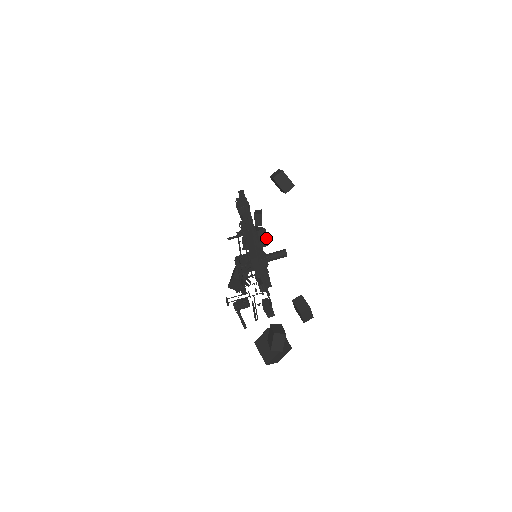
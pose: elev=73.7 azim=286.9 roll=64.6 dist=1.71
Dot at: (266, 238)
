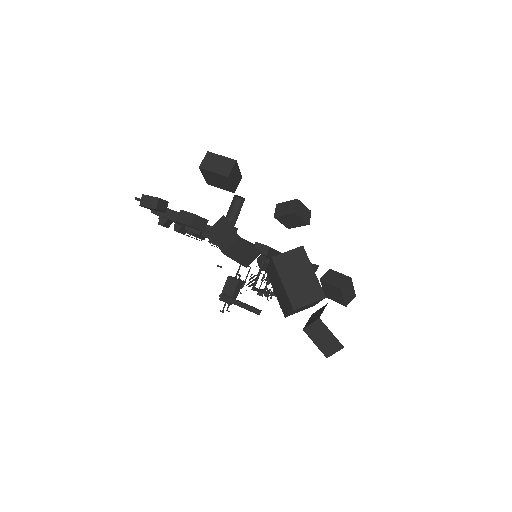
Dot at: (340, 276)
